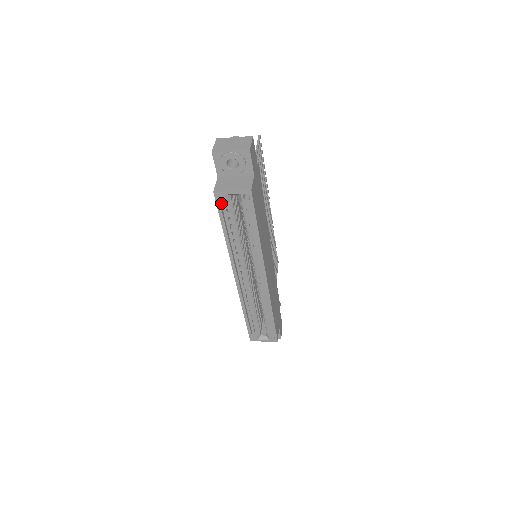
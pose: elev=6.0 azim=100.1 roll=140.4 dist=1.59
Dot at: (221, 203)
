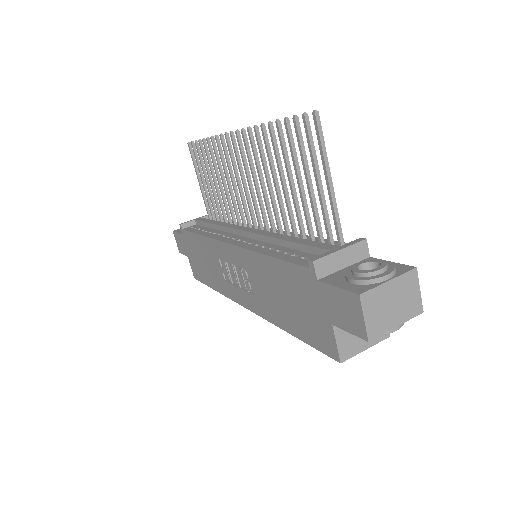
Dot at: occluded
